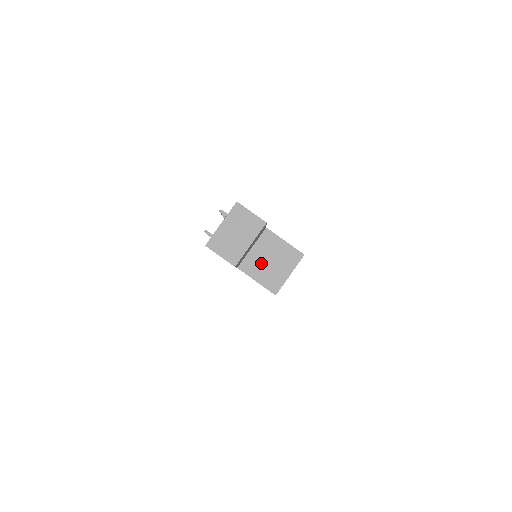
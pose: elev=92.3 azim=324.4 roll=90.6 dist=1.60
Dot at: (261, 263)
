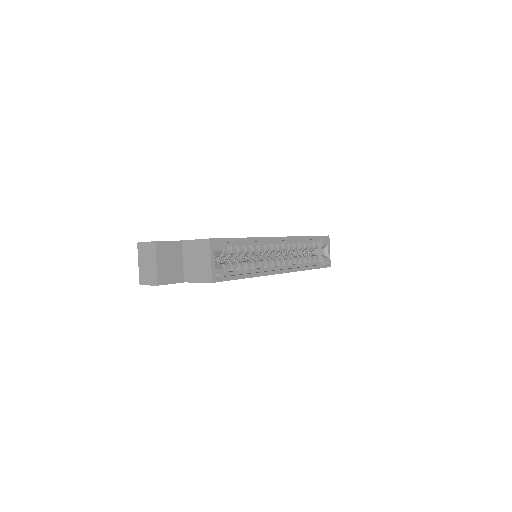
Dot at: (193, 267)
